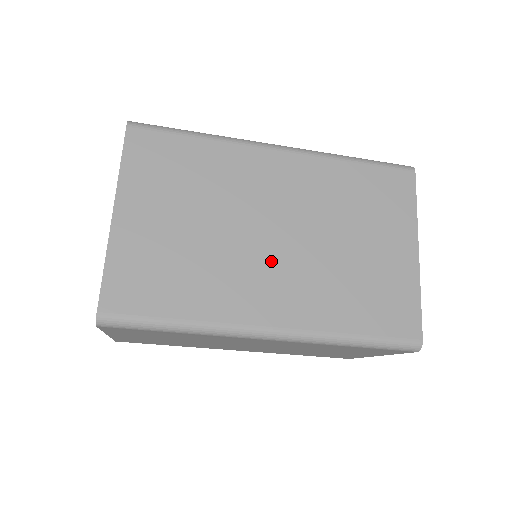
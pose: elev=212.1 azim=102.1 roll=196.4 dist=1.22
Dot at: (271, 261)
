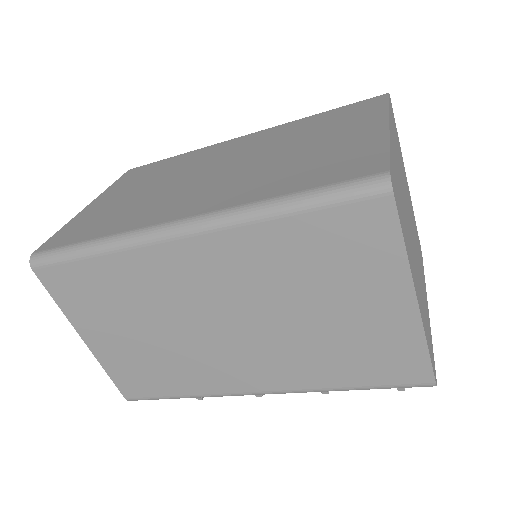
Dot at: (204, 184)
